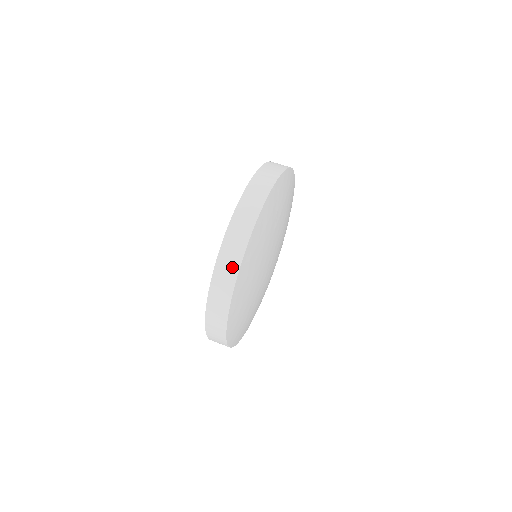
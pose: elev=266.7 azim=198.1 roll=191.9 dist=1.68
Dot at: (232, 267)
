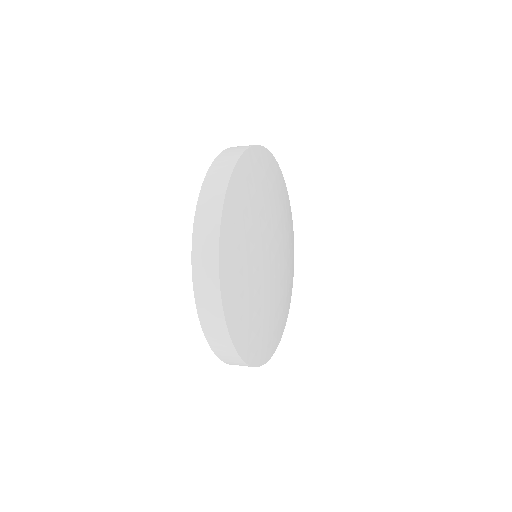
Dot at: (224, 342)
